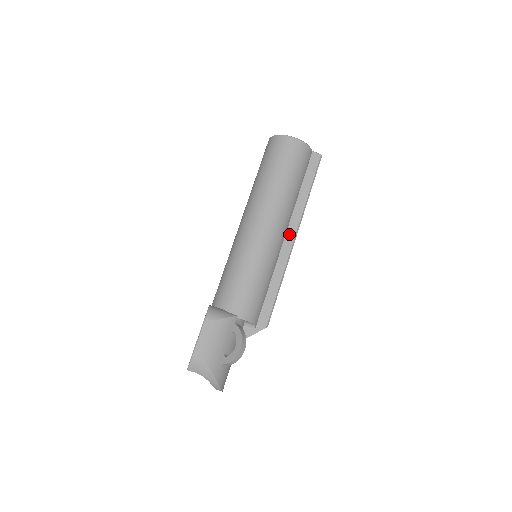
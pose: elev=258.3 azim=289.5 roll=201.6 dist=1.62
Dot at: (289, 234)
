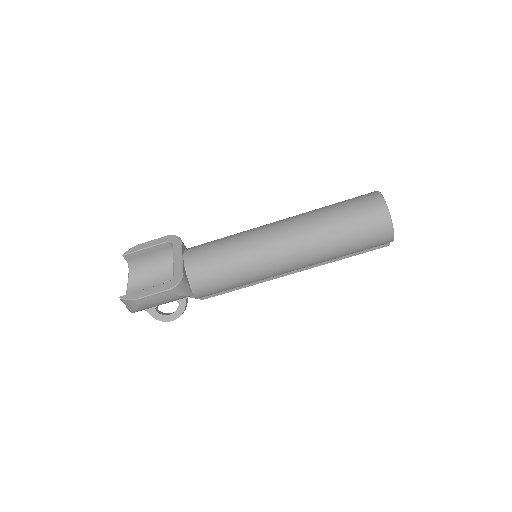
Dot at: occluded
